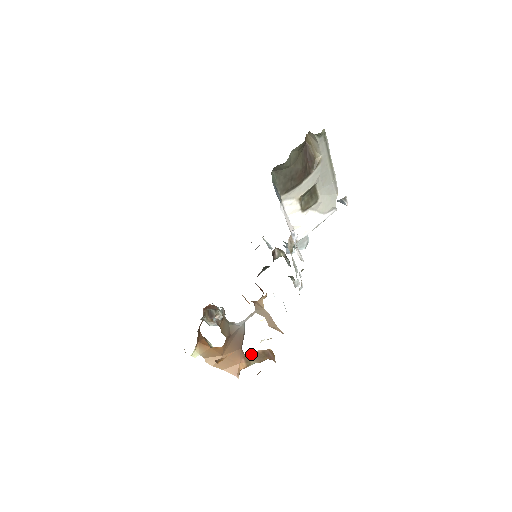
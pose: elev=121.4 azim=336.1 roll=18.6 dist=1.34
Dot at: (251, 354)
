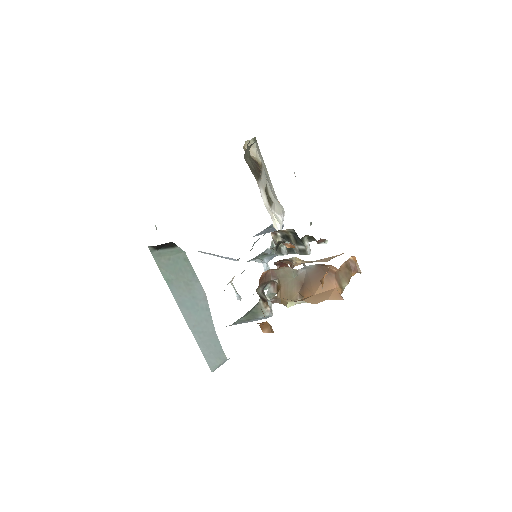
Dot at: (339, 272)
